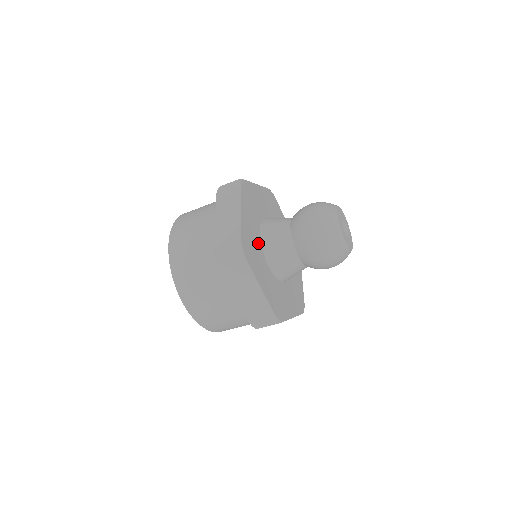
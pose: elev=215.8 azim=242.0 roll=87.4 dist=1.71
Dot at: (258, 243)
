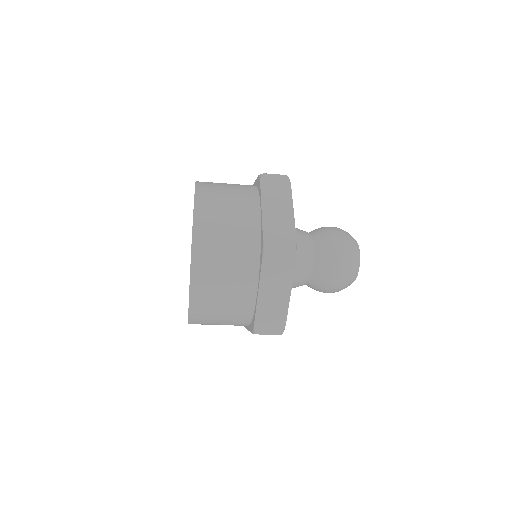
Dot at: occluded
